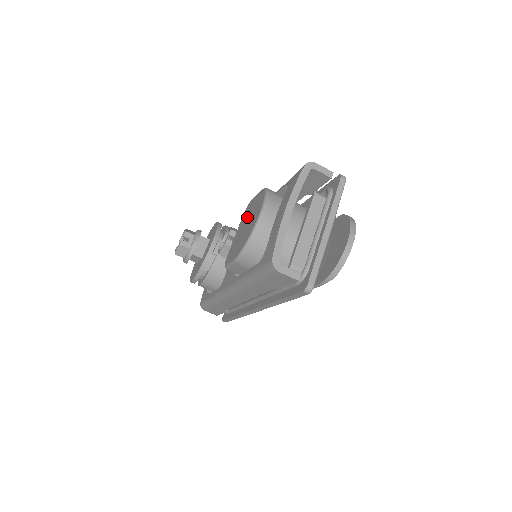
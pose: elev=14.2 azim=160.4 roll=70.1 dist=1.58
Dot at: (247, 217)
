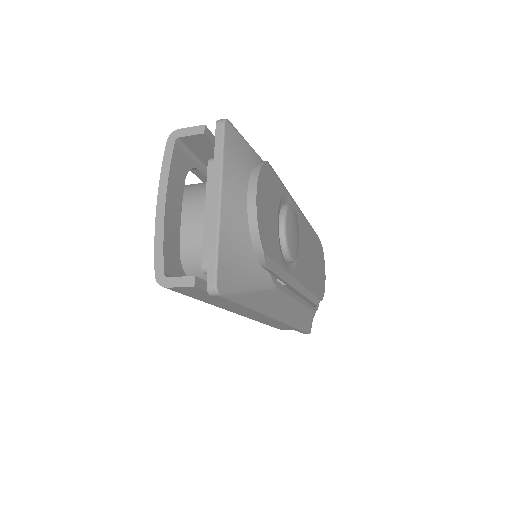
Dot at: occluded
